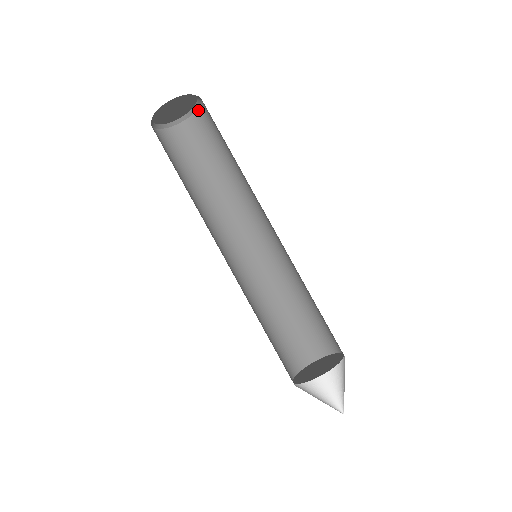
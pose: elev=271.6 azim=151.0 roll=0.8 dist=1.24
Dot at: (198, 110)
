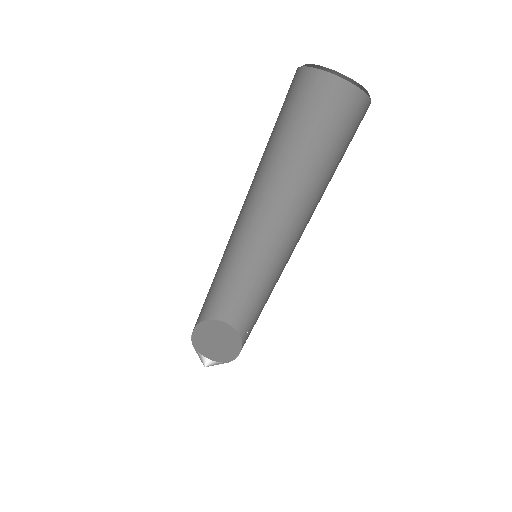
Dot at: (359, 89)
